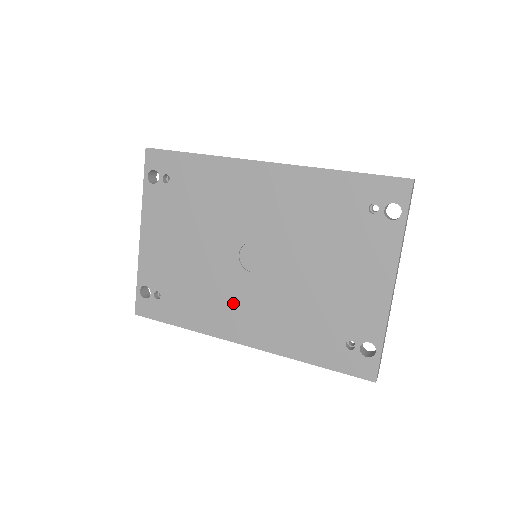
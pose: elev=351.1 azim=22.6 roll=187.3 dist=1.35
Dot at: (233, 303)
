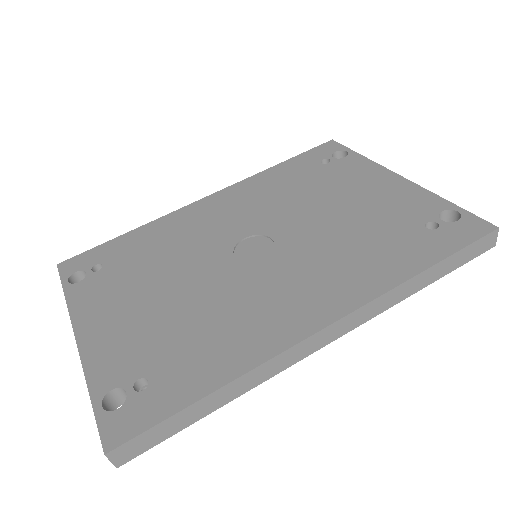
Dot at: (269, 298)
